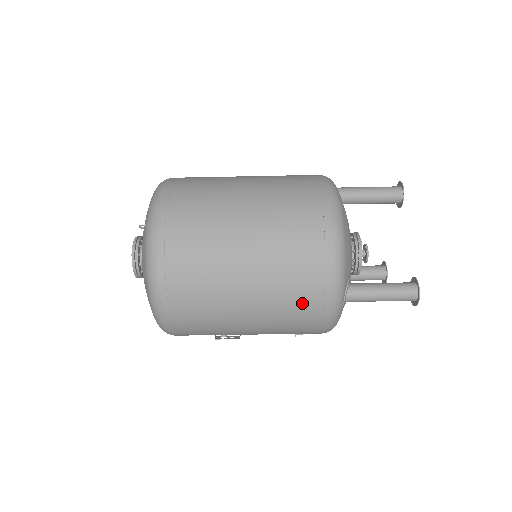
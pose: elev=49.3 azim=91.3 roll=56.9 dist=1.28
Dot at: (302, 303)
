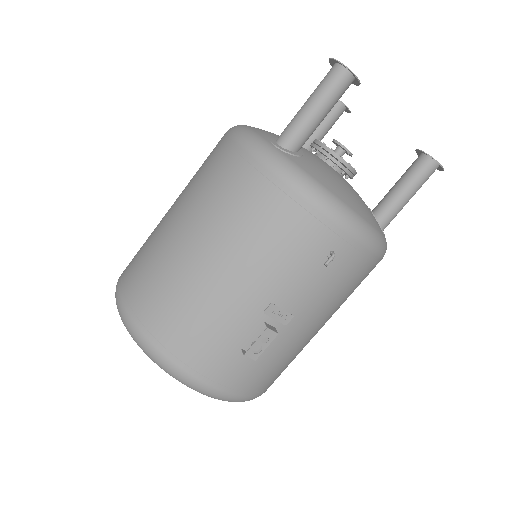
Dot at: (226, 180)
